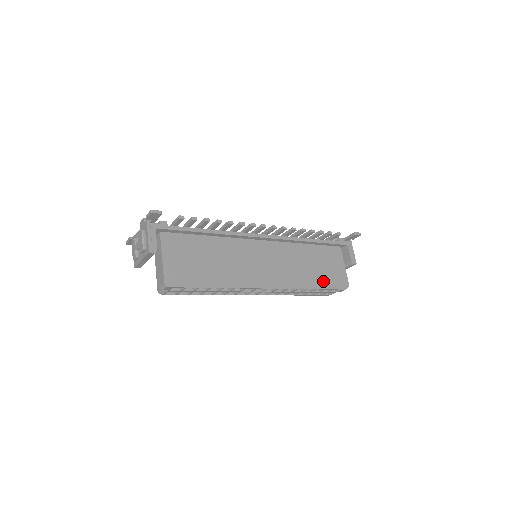
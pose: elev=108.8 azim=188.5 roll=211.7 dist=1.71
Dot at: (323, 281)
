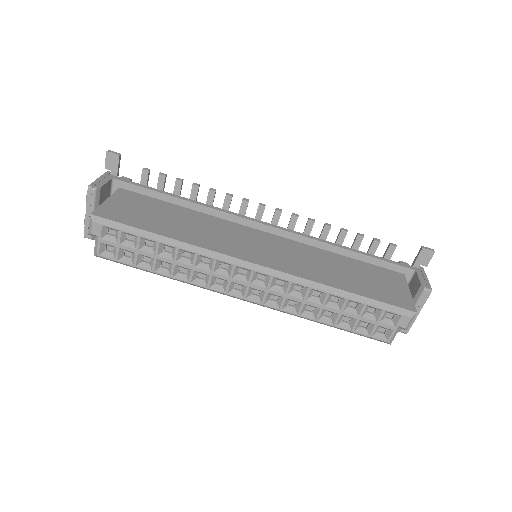
Dot at: (361, 291)
